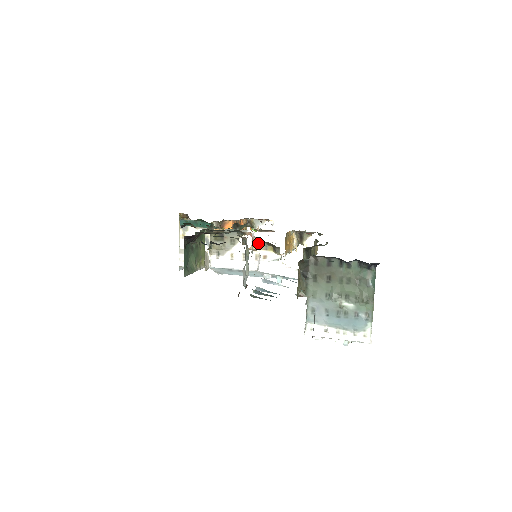
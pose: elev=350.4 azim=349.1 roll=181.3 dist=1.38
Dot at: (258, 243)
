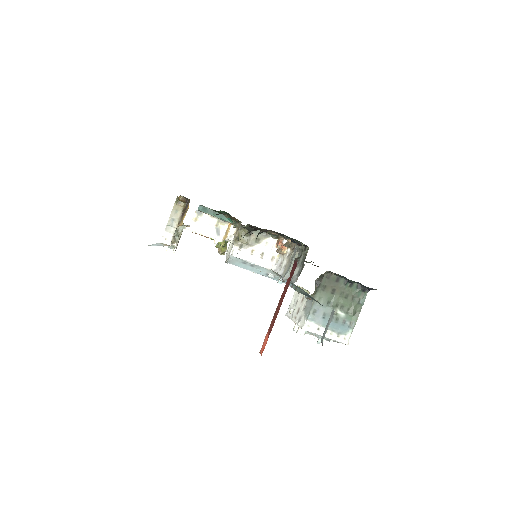
Dot at: occluded
